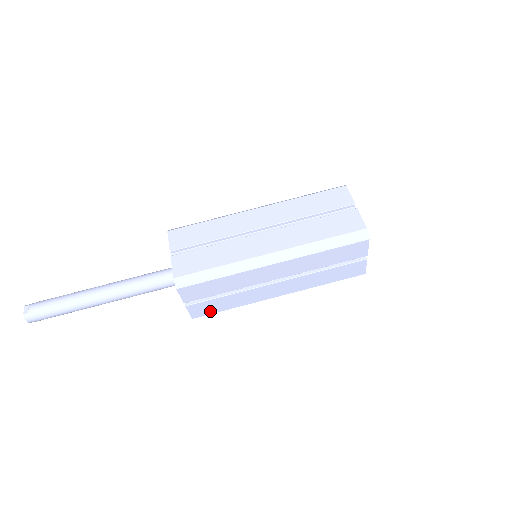
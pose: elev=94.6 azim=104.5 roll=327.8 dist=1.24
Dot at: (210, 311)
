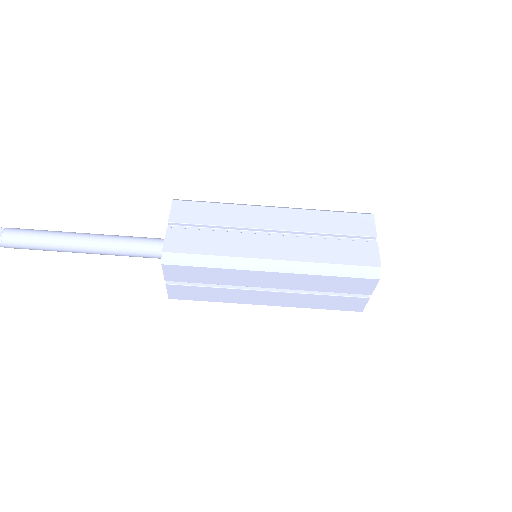
Dot at: (190, 297)
